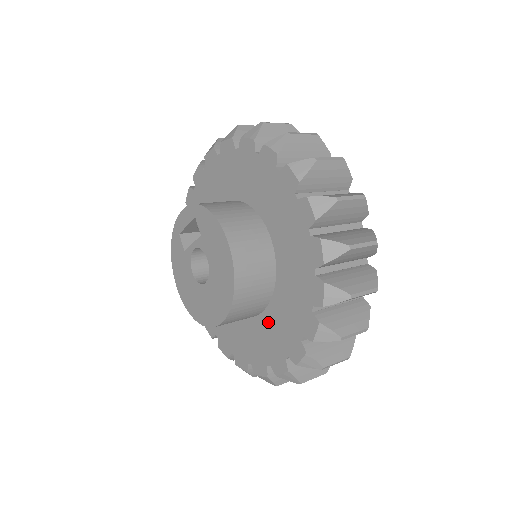
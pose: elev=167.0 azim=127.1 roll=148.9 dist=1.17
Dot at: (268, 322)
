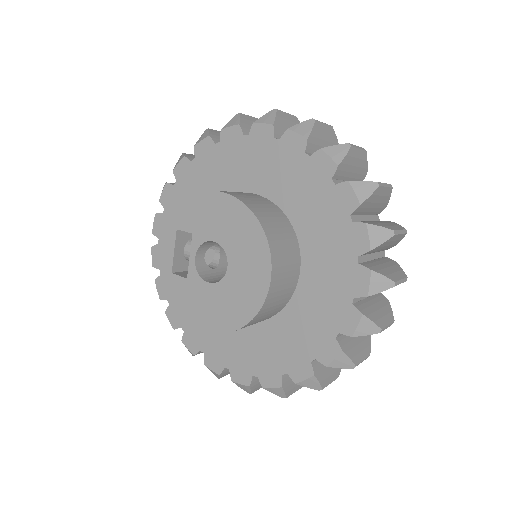
Dot at: (313, 261)
